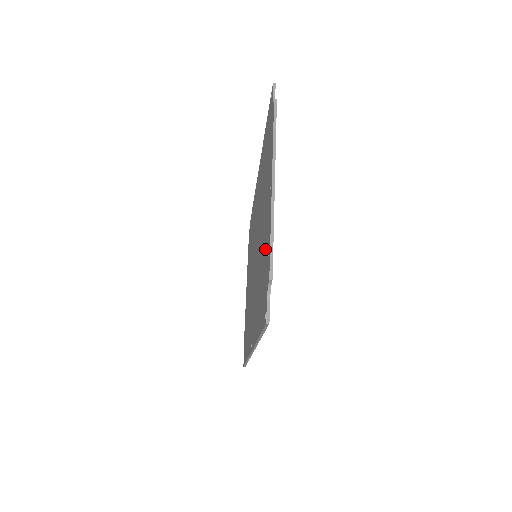
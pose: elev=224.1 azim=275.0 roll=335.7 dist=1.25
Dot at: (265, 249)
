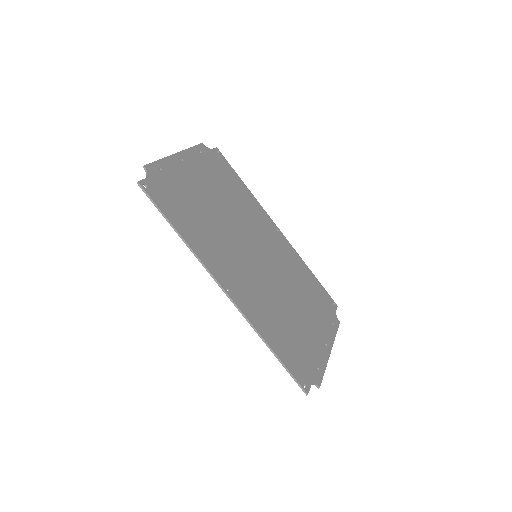
Dot at: (179, 185)
